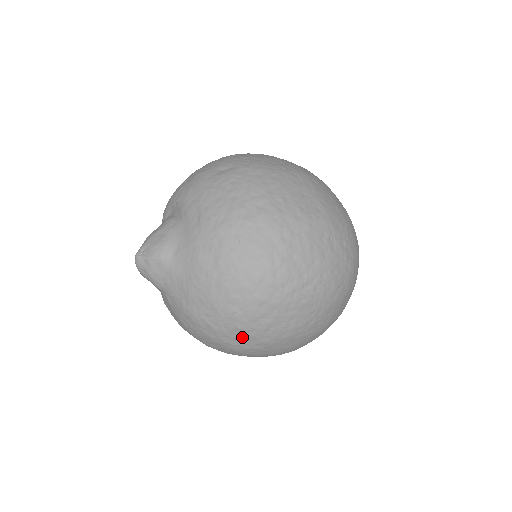
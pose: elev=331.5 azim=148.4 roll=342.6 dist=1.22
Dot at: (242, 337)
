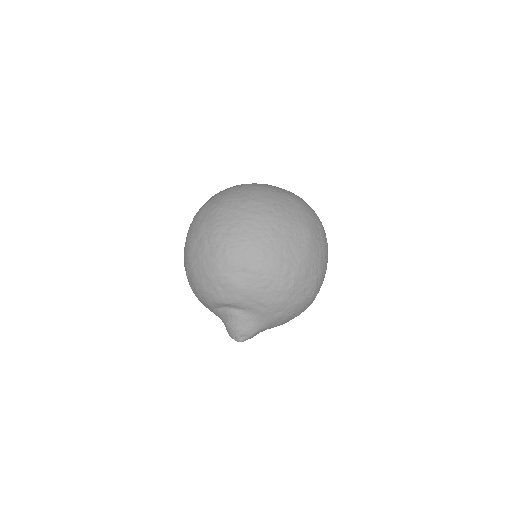
Dot at: occluded
